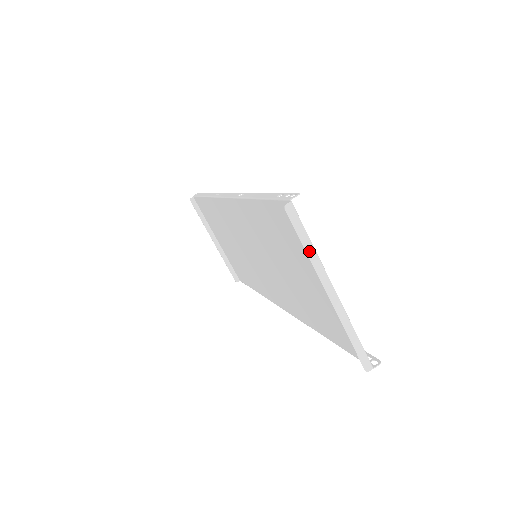
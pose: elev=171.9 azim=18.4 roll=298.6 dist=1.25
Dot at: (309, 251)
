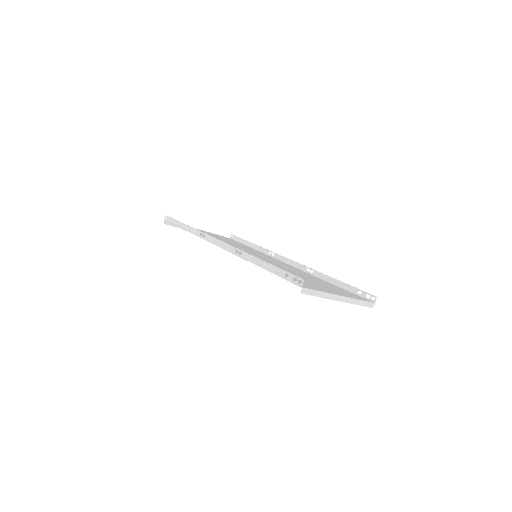
Dot at: (322, 296)
